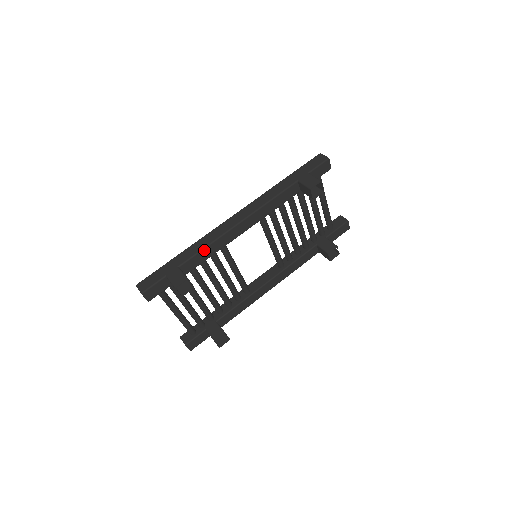
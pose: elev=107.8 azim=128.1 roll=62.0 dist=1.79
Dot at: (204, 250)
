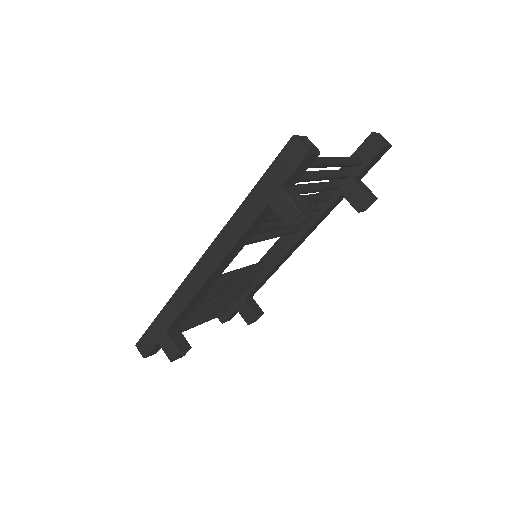
Dot at: (183, 311)
